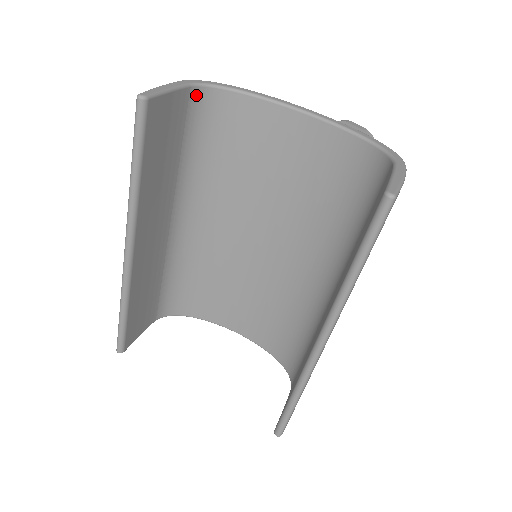
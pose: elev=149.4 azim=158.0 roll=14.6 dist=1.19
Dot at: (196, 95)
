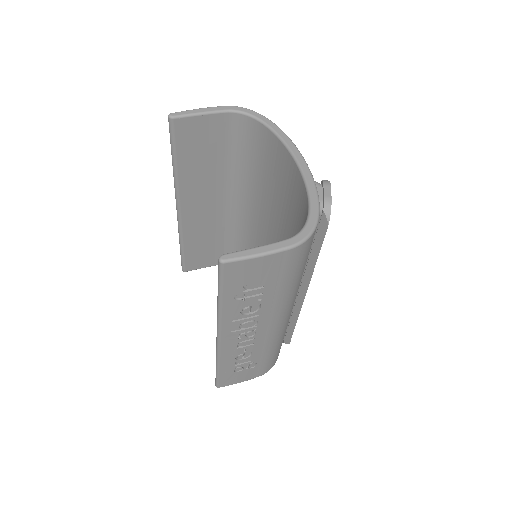
Dot at: (236, 119)
